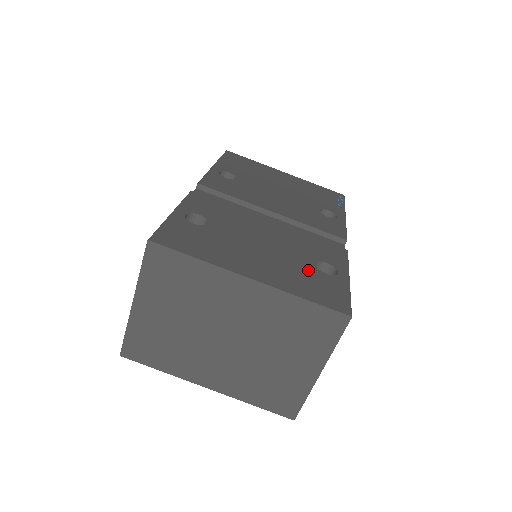
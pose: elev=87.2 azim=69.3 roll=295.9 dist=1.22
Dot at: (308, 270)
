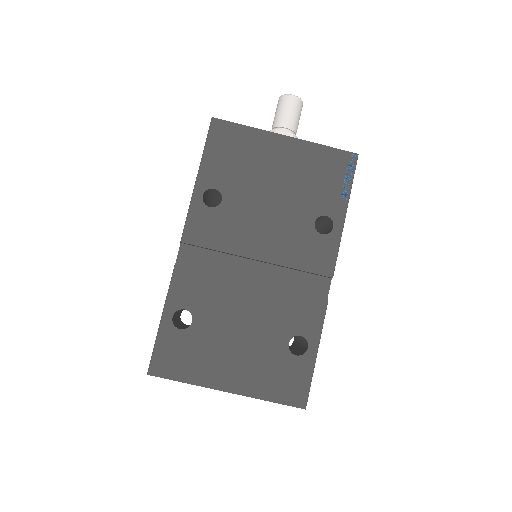
Dot at: (279, 357)
